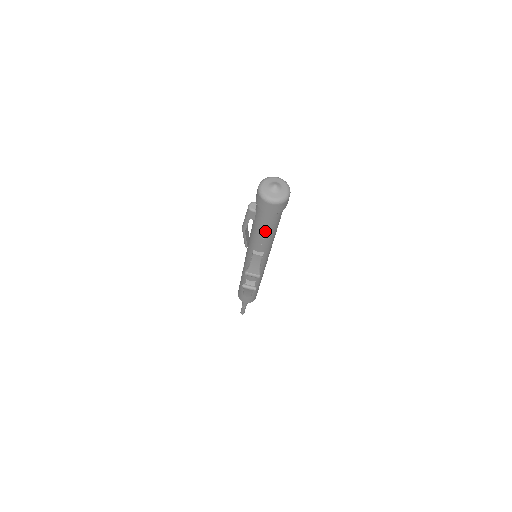
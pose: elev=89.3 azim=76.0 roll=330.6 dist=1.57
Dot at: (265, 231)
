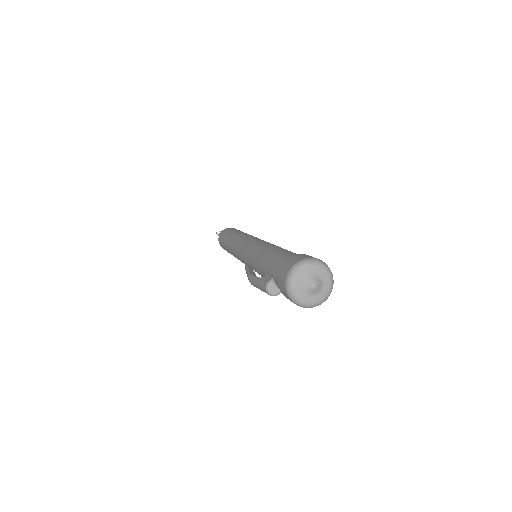
Dot at: occluded
